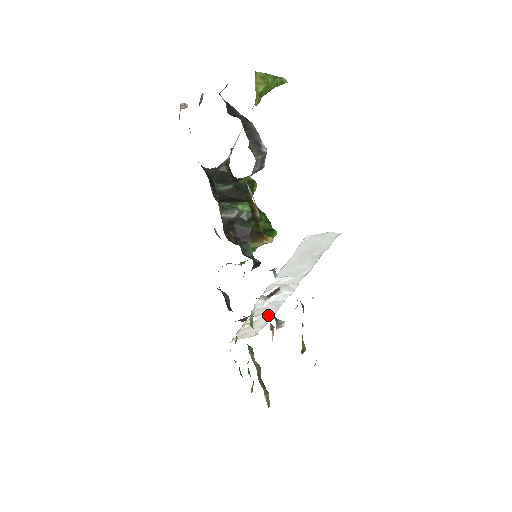
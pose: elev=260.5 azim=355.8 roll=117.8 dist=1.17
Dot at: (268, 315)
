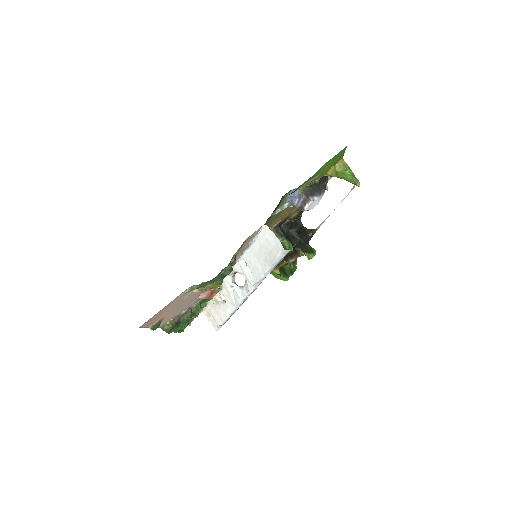
Dot at: (229, 308)
